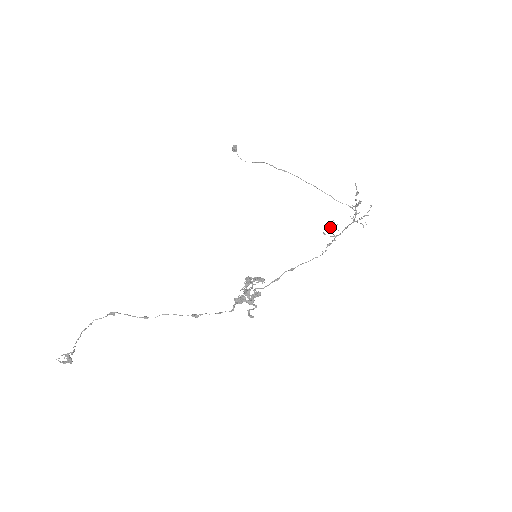
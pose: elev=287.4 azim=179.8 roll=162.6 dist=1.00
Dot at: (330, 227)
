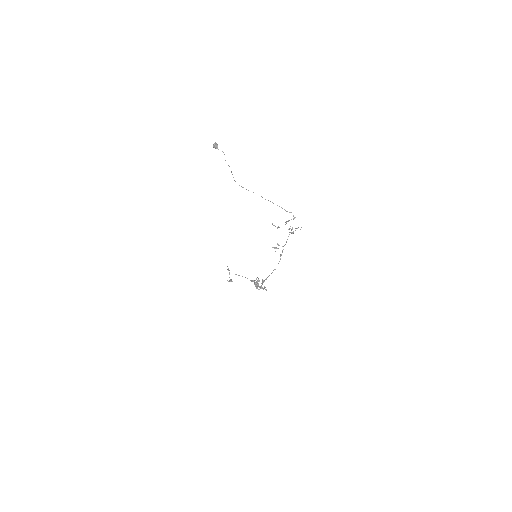
Dot at: (275, 248)
